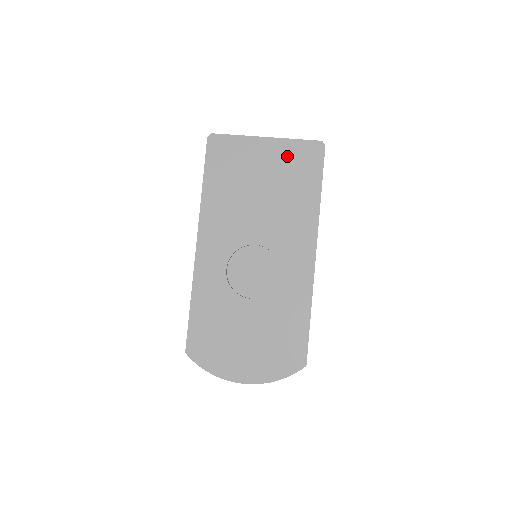
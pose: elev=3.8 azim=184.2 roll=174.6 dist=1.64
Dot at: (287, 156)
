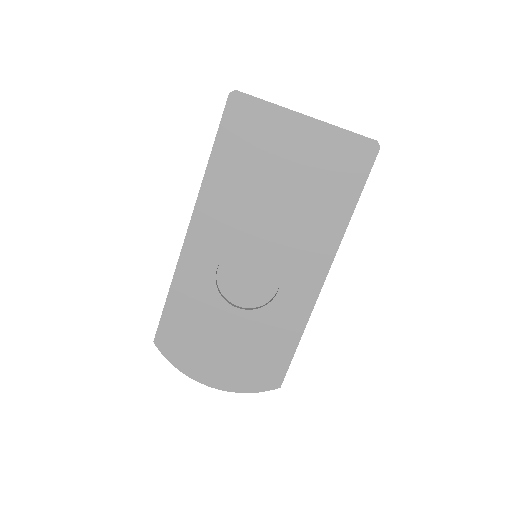
Dot at: (326, 151)
